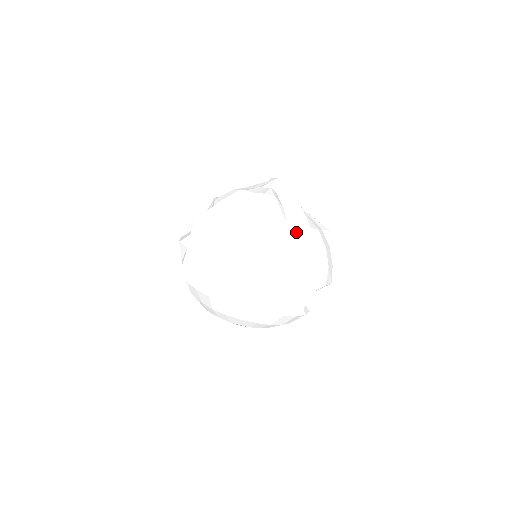
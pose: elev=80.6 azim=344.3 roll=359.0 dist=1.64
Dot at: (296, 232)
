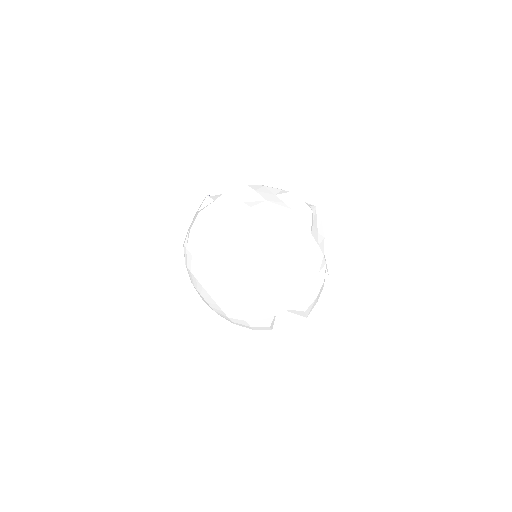
Dot at: (313, 247)
